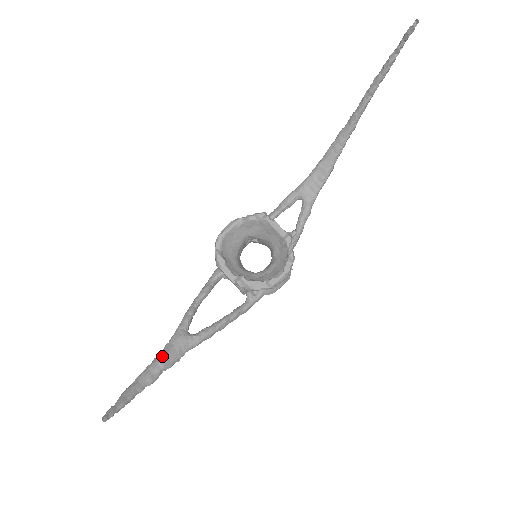
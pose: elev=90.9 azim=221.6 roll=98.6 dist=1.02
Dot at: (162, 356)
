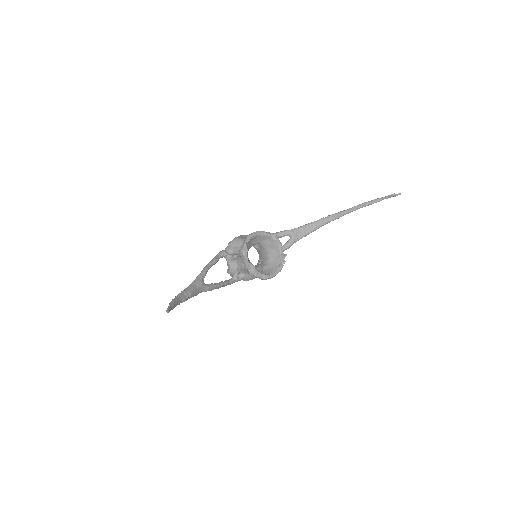
Dot at: (191, 289)
